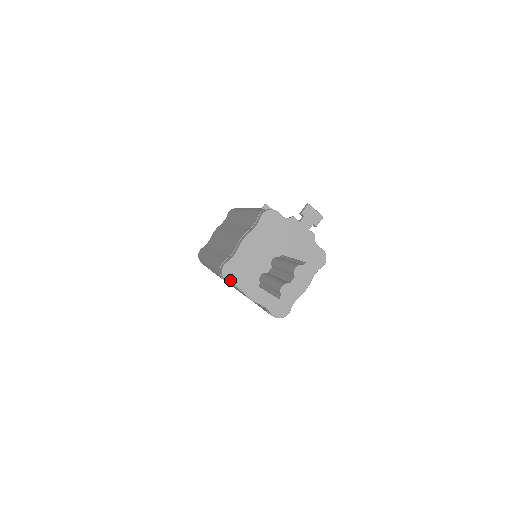
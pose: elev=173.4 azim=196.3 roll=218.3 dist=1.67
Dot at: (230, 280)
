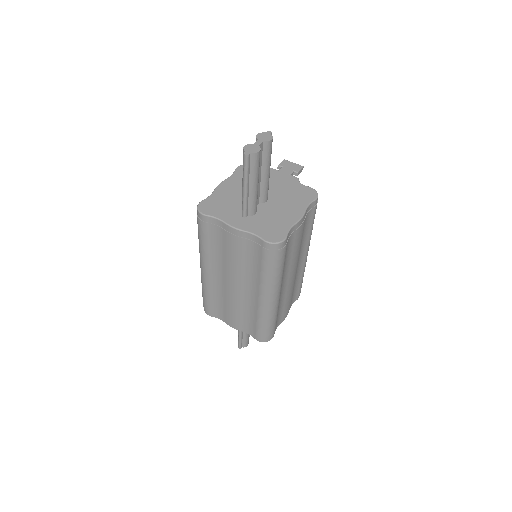
Dot at: (207, 213)
